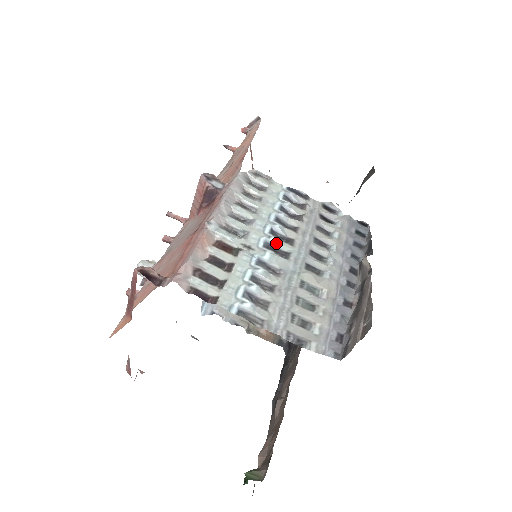
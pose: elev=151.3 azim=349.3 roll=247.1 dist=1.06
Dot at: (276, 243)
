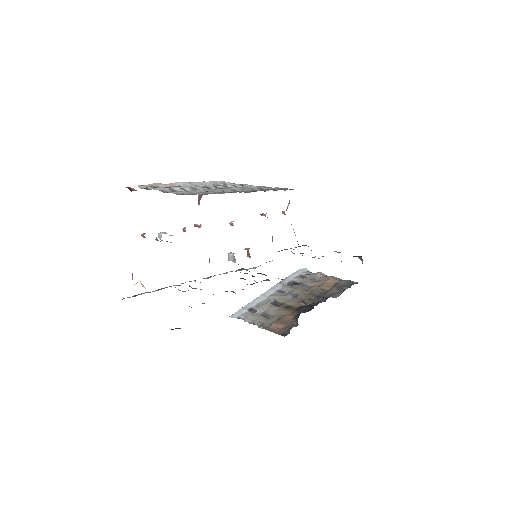
Dot at: (212, 188)
